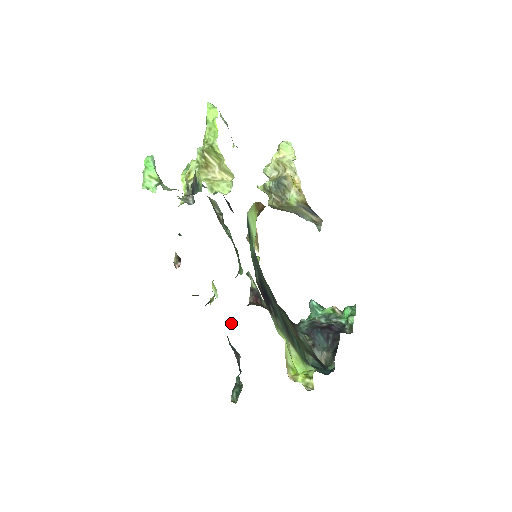
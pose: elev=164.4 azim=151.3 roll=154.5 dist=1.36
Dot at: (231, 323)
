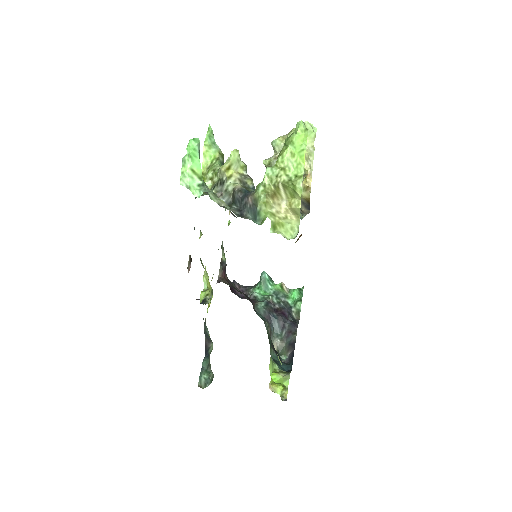
Dot at: (207, 308)
